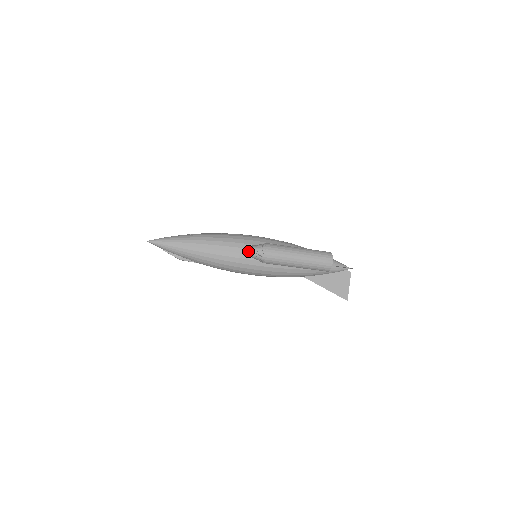
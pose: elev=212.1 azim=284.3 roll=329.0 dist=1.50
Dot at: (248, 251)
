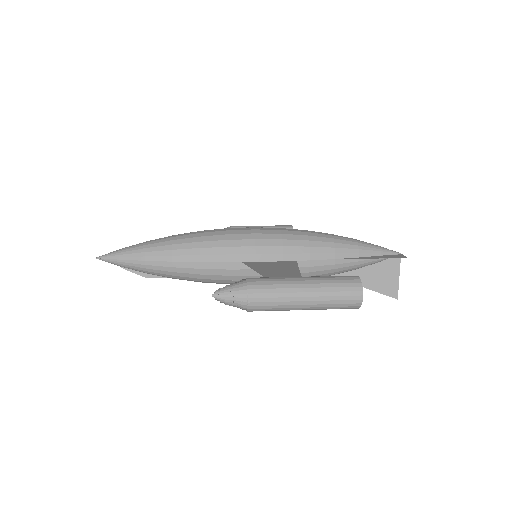
Dot at: (219, 298)
